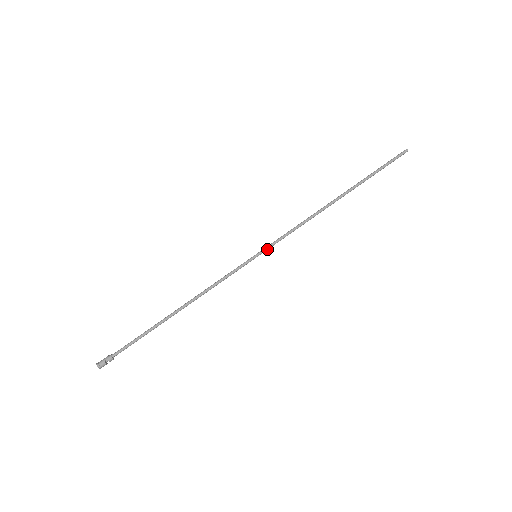
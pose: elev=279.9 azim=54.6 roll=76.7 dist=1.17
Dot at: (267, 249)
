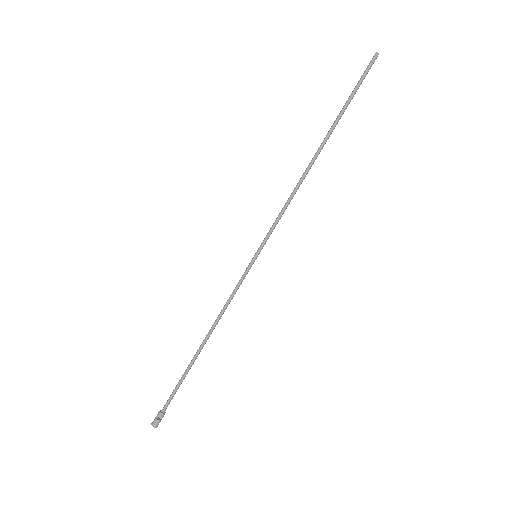
Dot at: (263, 243)
